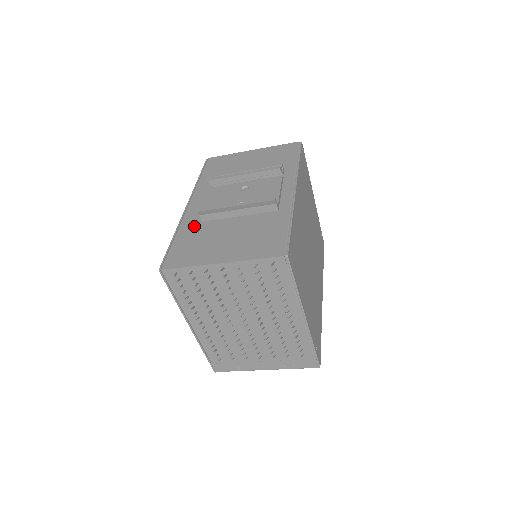
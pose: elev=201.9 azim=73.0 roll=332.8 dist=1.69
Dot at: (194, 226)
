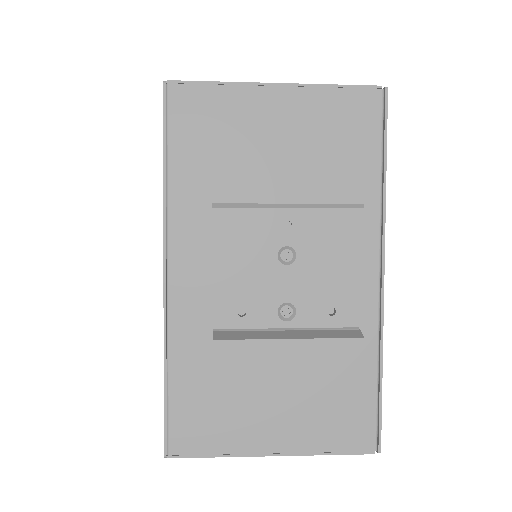
Dot at: (200, 348)
